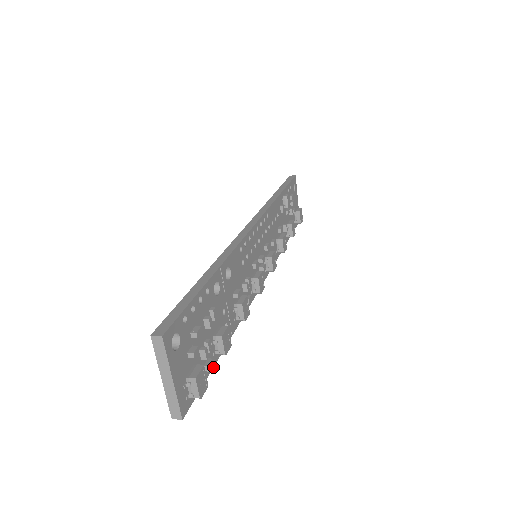
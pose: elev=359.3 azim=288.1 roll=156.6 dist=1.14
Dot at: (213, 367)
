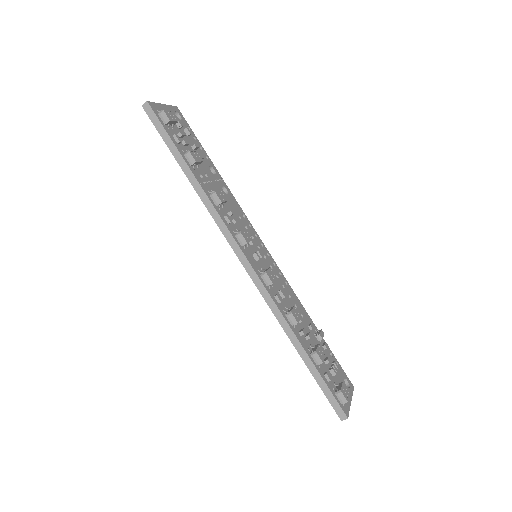
Dot at: (176, 148)
